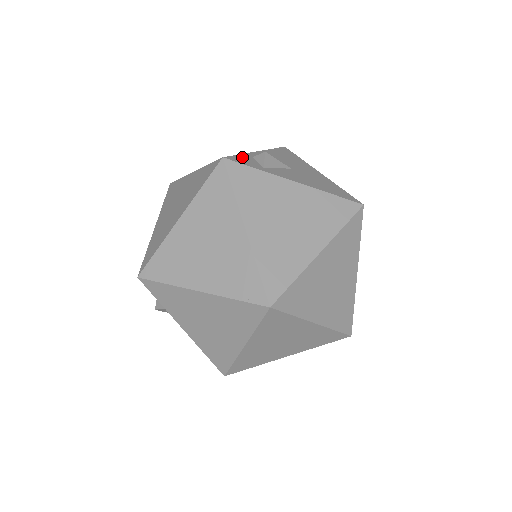
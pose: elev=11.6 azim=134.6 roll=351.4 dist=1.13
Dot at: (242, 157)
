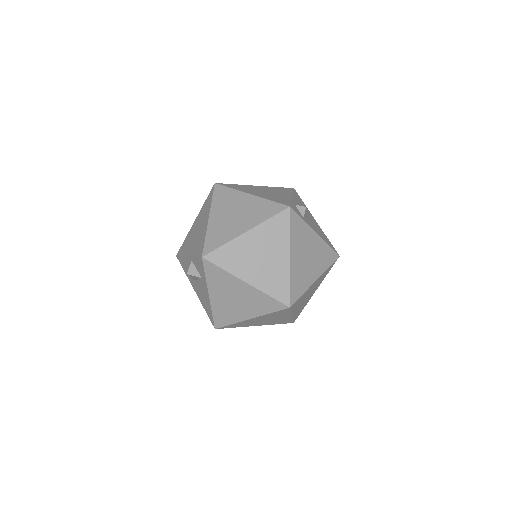
Dot at: (293, 205)
